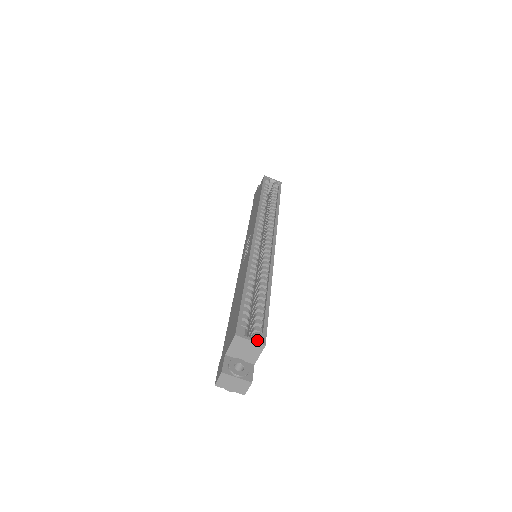
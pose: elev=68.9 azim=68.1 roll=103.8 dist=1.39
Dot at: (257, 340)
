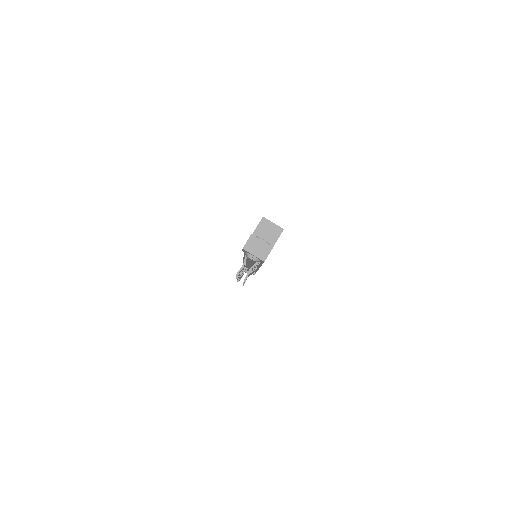
Dot at: (278, 226)
